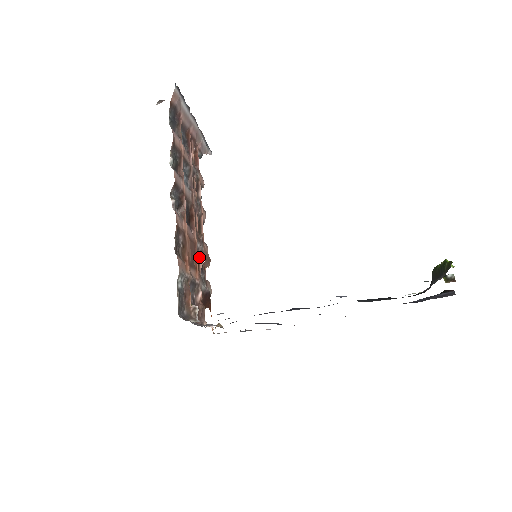
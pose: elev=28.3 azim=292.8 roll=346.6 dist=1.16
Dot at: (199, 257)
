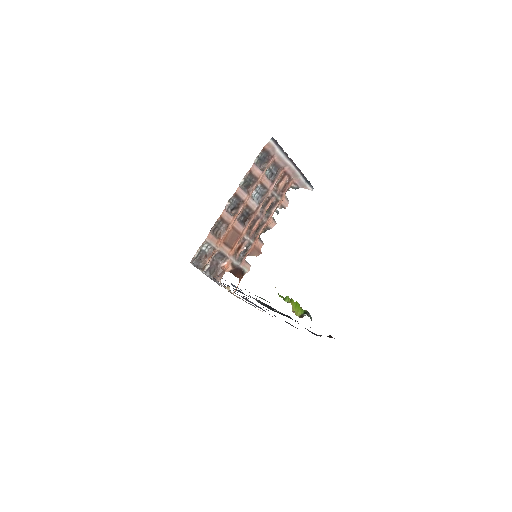
Dot at: (243, 245)
